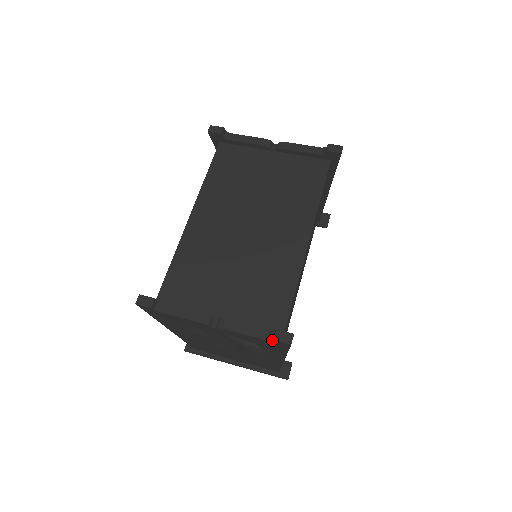
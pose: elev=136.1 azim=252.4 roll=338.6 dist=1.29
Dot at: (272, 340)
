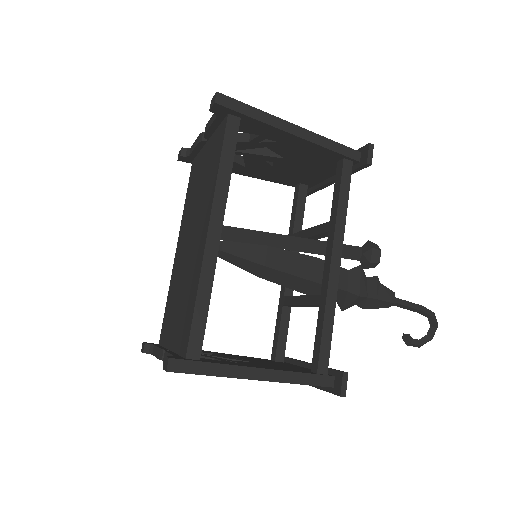
Dot at: occluded
